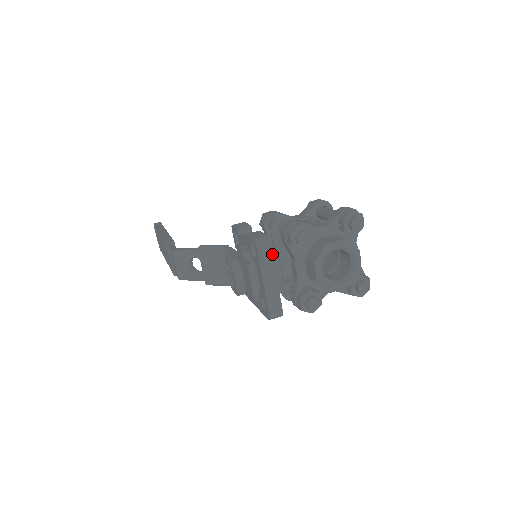
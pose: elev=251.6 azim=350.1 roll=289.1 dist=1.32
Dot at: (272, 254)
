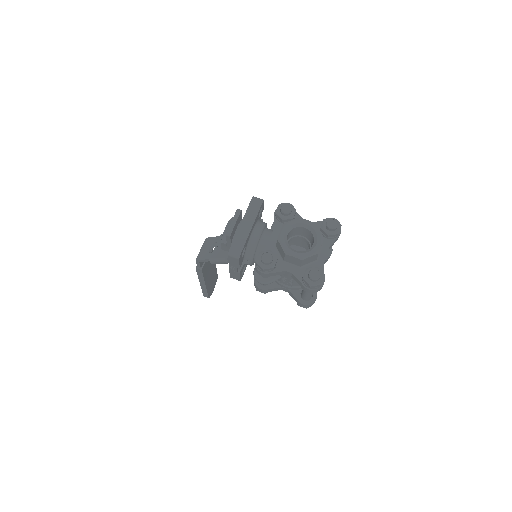
Dot at: (259, 209)
